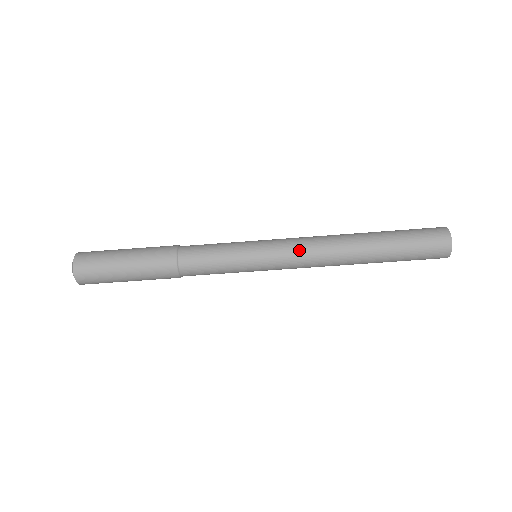
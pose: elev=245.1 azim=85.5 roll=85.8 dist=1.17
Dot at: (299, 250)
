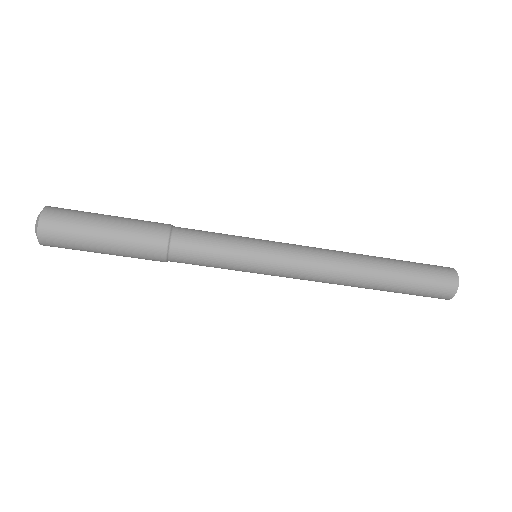
Dot at: (307, 252)
